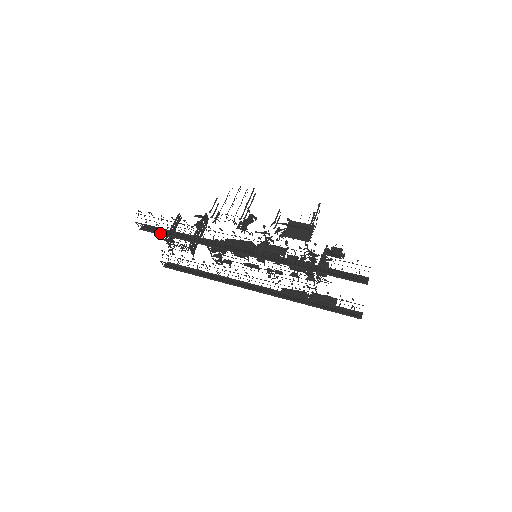
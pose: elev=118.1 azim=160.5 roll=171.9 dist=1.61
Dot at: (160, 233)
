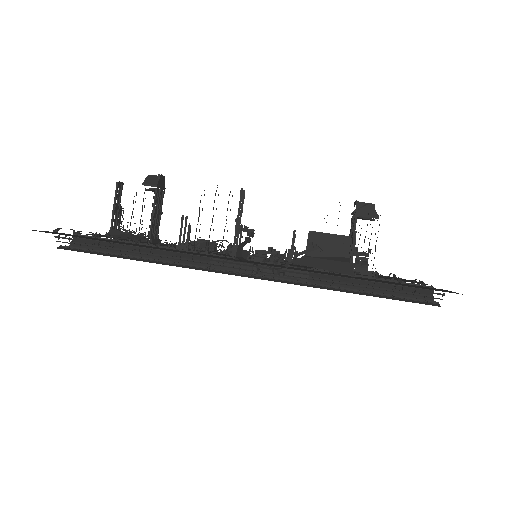
Dot at: (103, 251)
